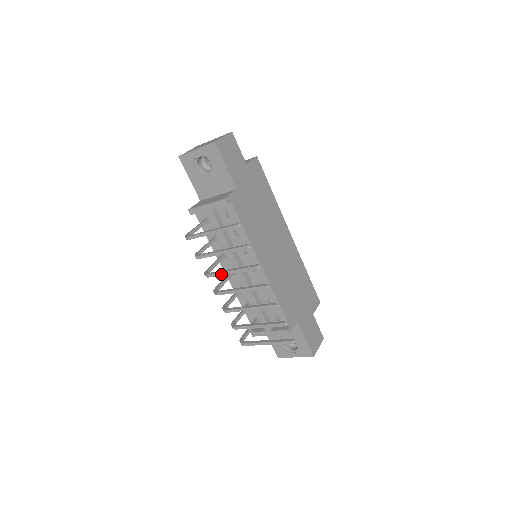
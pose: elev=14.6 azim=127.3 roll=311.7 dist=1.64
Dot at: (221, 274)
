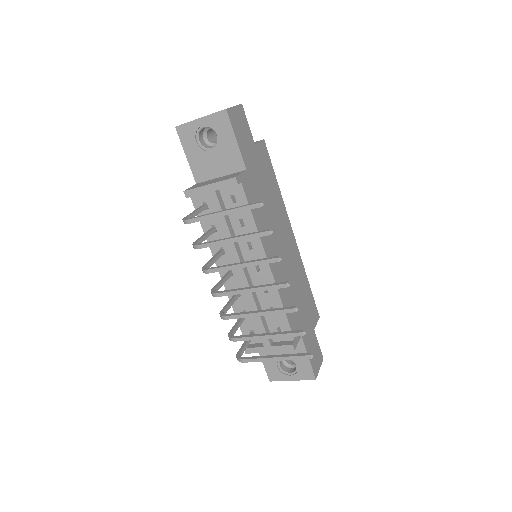
Dot at: (226, 269)
